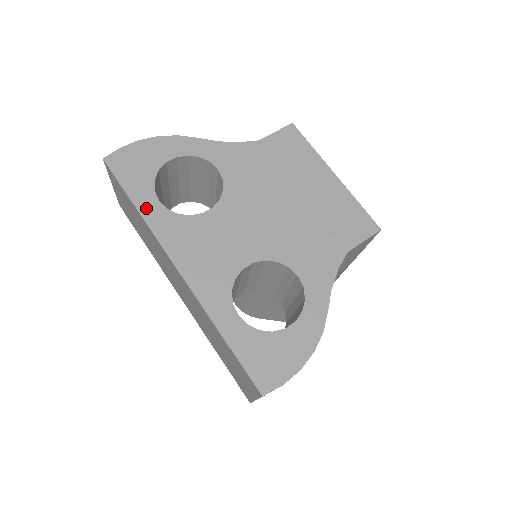
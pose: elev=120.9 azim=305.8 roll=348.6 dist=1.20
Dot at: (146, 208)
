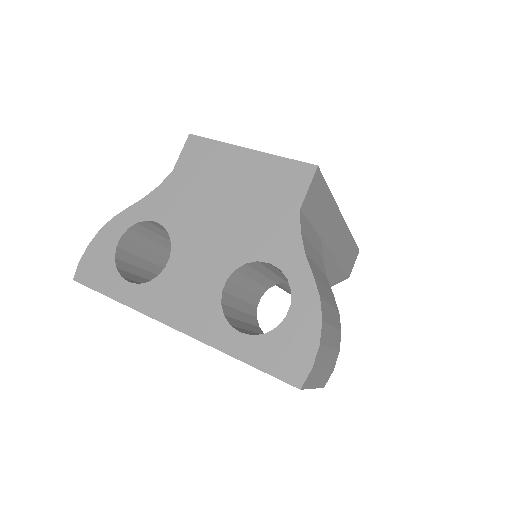
Dot at: (123, 295)
